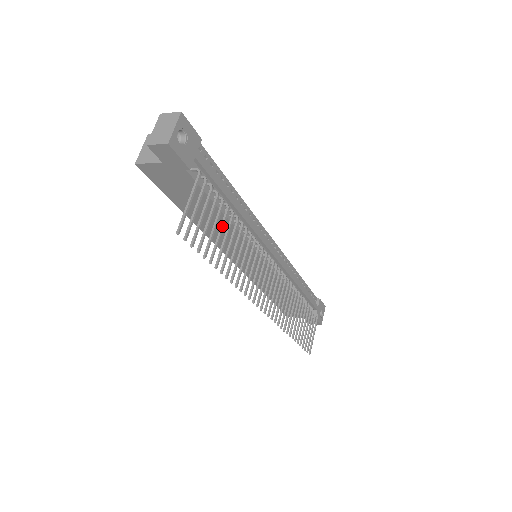
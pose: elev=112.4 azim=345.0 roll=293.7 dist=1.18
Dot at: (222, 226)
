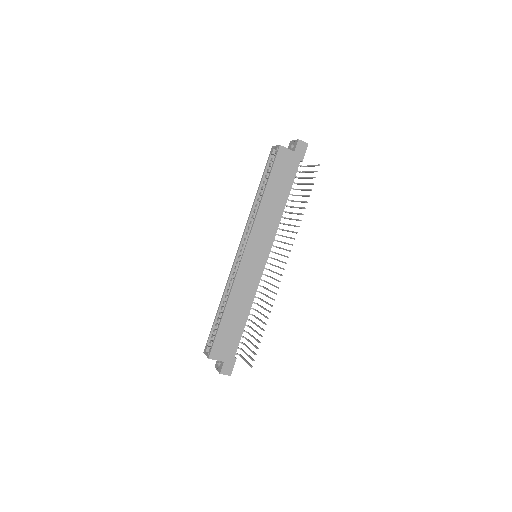
Dot at: (300, 195)
